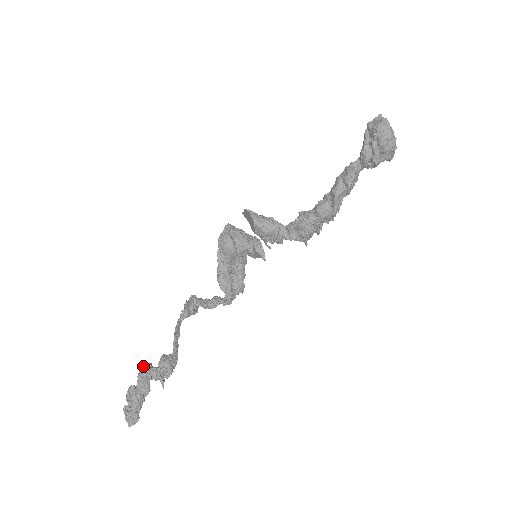
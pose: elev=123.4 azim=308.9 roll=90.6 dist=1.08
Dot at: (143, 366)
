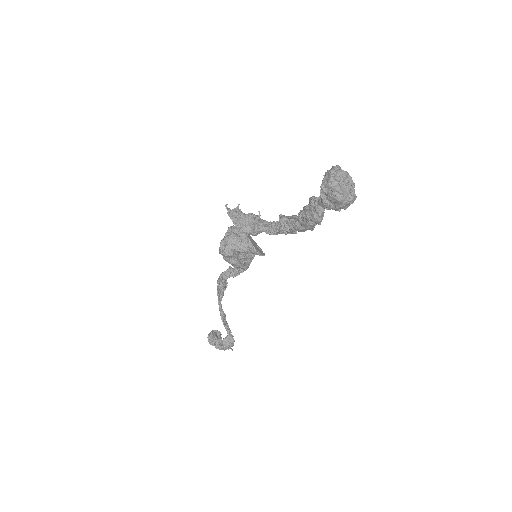
Dot at: (213, 344)
